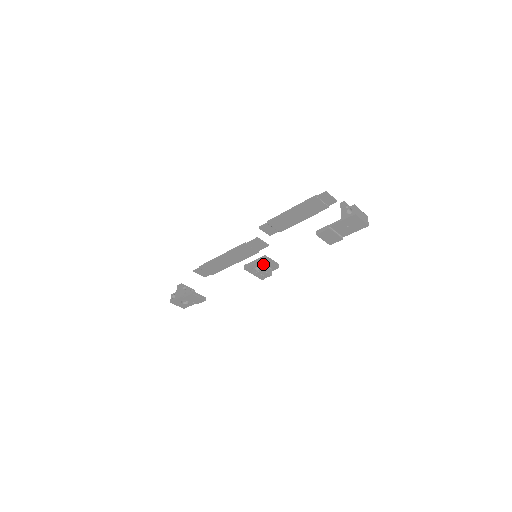
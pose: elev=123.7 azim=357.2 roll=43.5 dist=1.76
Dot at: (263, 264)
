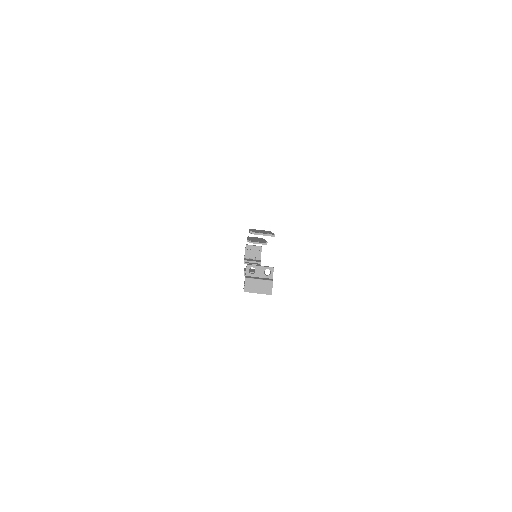
Dot at: occluded
